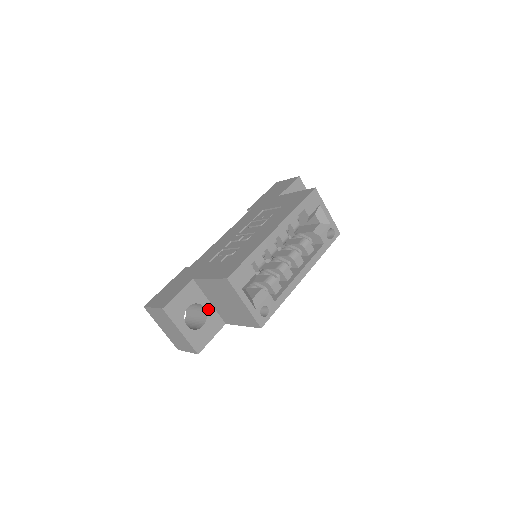
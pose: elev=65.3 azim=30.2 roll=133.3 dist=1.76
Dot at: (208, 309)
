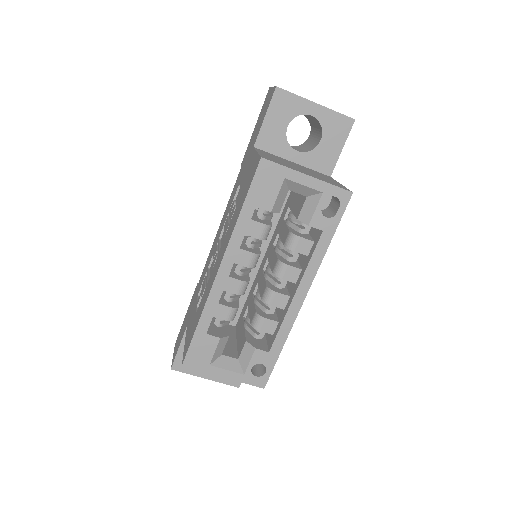
Dot at: occluded
